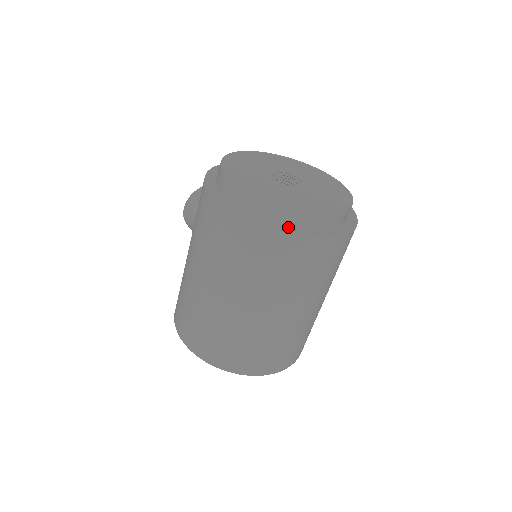
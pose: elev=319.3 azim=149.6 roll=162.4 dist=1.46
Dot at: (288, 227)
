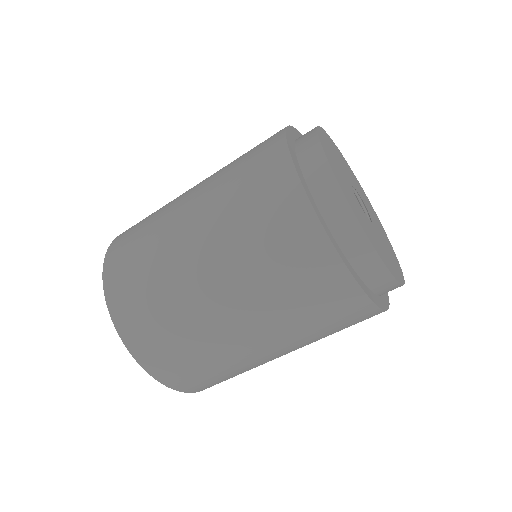
Dot at: (323, 215)
